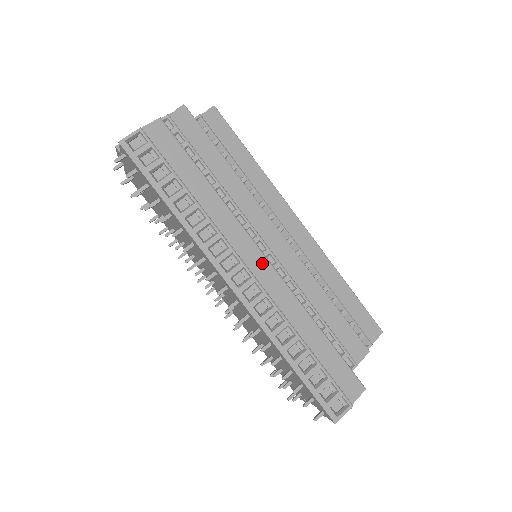
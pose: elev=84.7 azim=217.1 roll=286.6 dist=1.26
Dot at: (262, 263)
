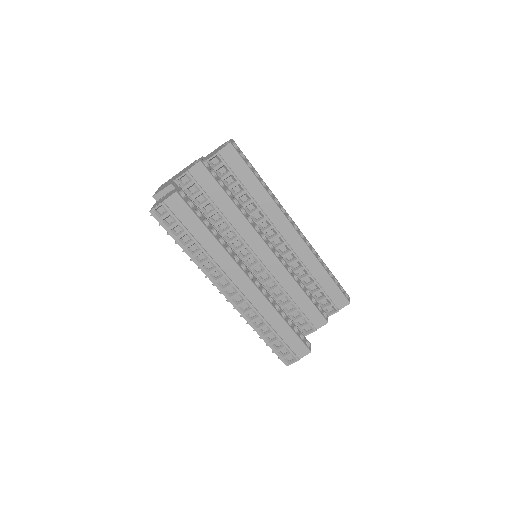
Dot at: (246, 283)
